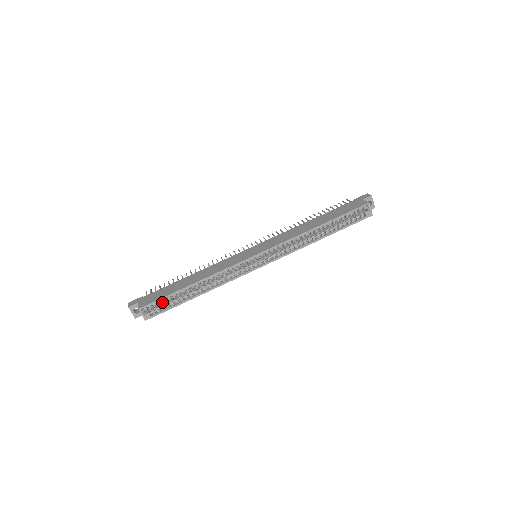
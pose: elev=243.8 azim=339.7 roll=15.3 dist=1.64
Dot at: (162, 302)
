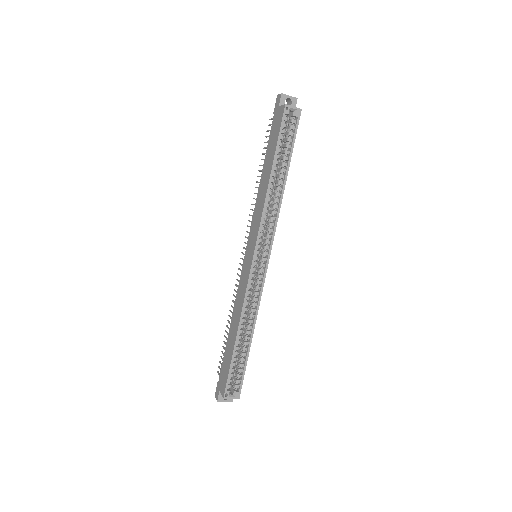
Dot at: (234, 371)
